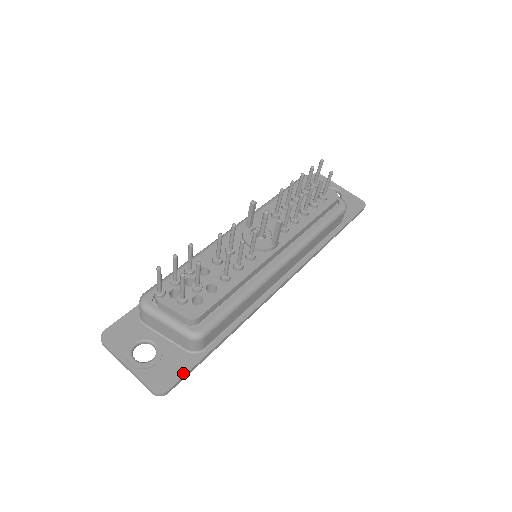
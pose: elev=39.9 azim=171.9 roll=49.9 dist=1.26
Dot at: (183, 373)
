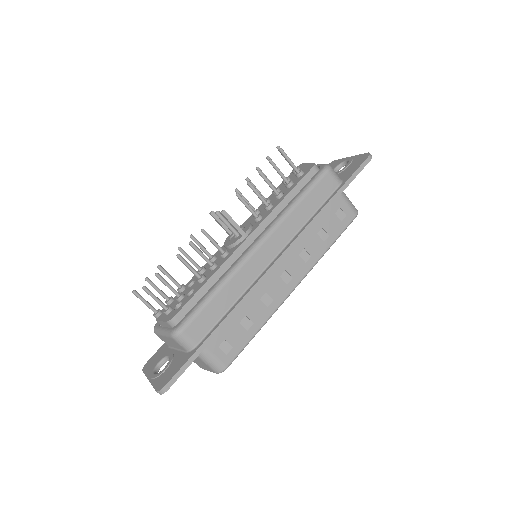
Dot at: (178, 369)
